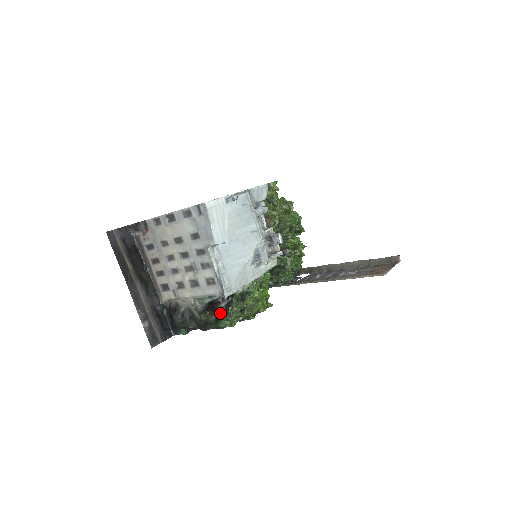
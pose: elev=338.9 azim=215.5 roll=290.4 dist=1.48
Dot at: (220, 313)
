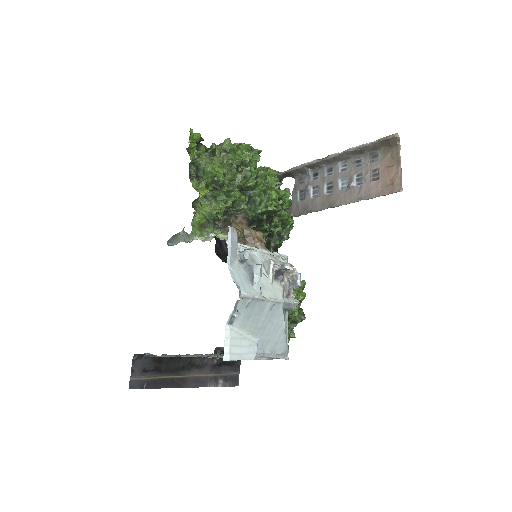
Dot at: occluded
